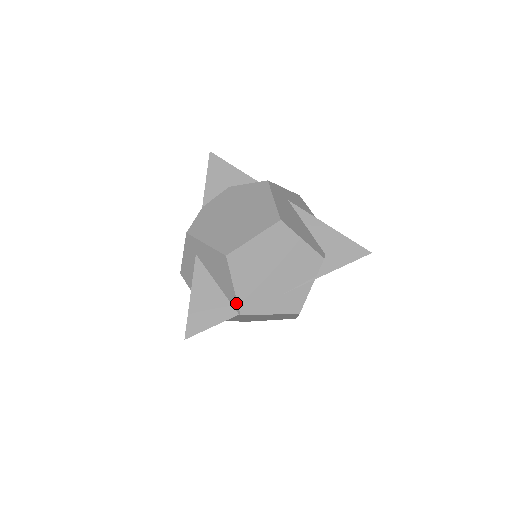
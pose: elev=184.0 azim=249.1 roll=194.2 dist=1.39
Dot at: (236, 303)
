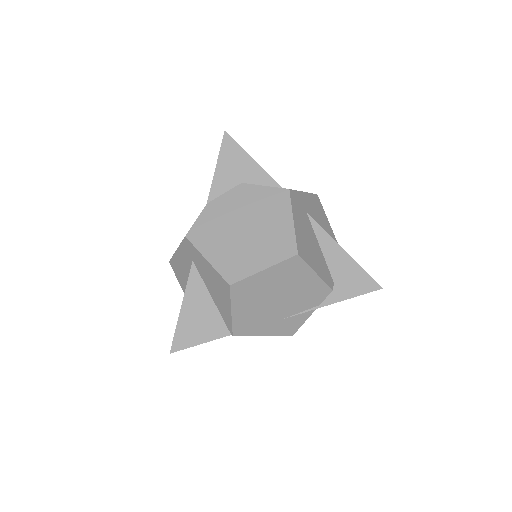
Dot at: (230, 325)
